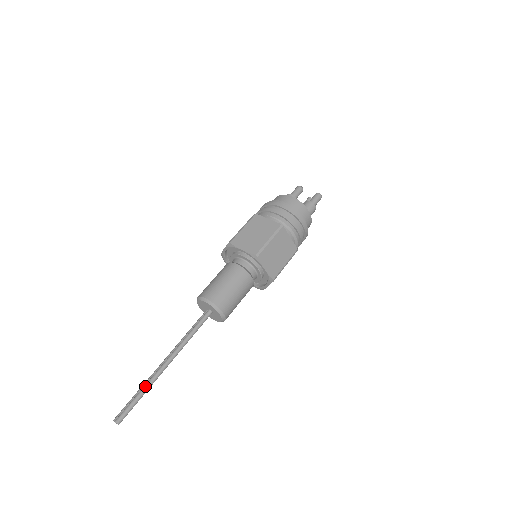
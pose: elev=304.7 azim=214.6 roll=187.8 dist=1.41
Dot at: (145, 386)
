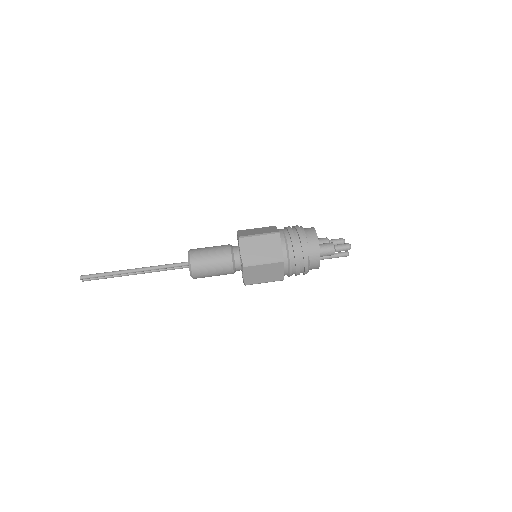
Dot at: (112, 271)
